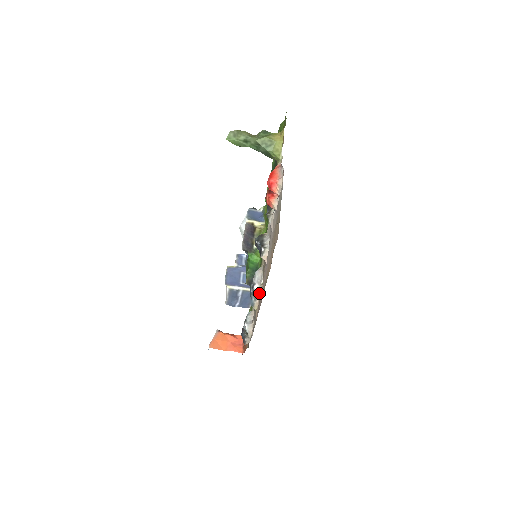
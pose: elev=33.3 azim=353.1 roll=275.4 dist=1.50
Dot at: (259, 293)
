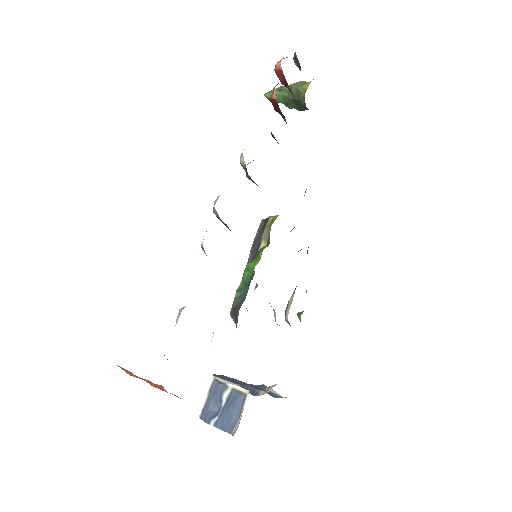
Dot at: occluded
